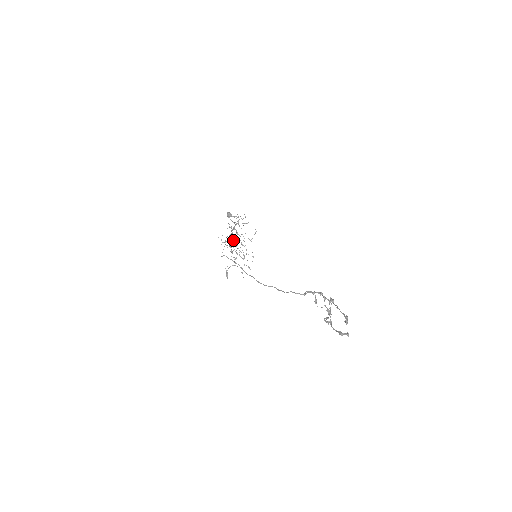
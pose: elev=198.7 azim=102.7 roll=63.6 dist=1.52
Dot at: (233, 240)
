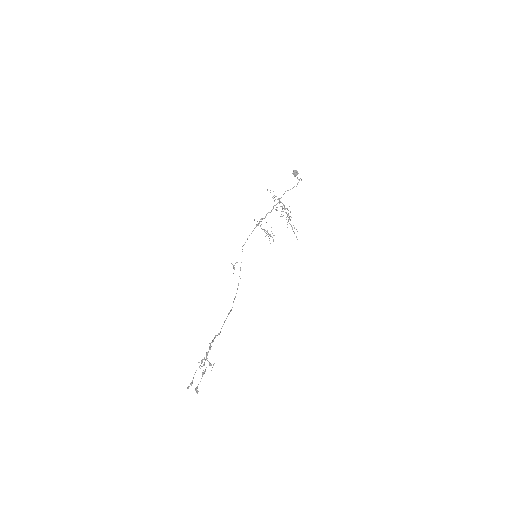
Dot at: (282, 211)
